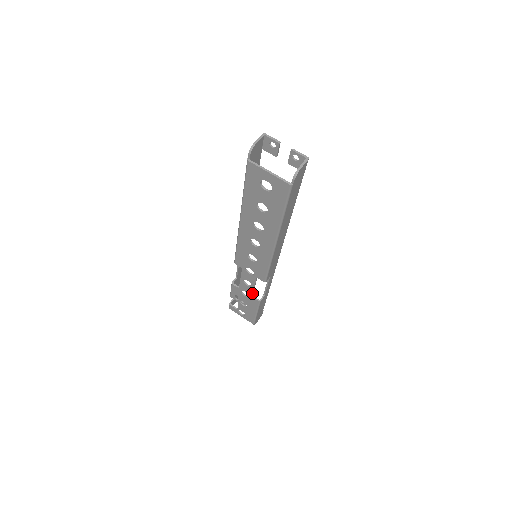
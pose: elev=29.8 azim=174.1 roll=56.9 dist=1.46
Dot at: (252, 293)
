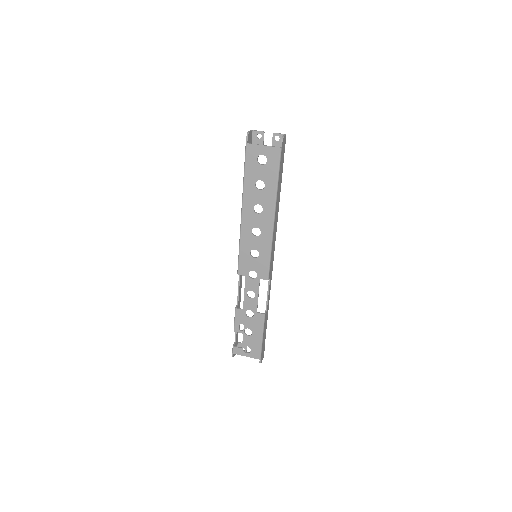
Dot at: (256, 307)
